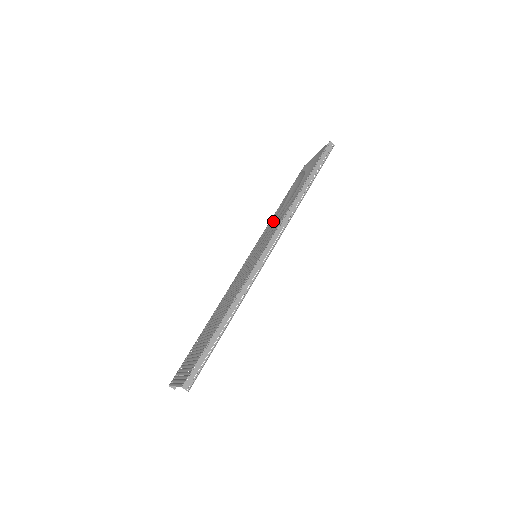
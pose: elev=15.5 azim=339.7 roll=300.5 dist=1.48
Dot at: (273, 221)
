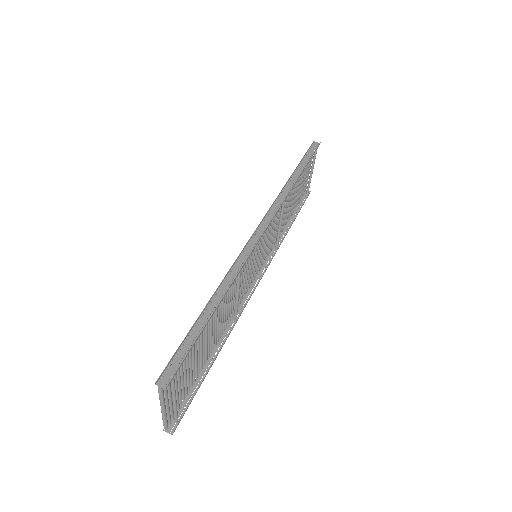
Dot at: occluded
